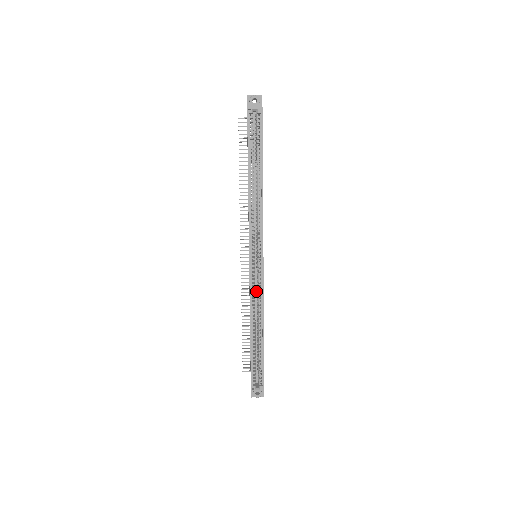
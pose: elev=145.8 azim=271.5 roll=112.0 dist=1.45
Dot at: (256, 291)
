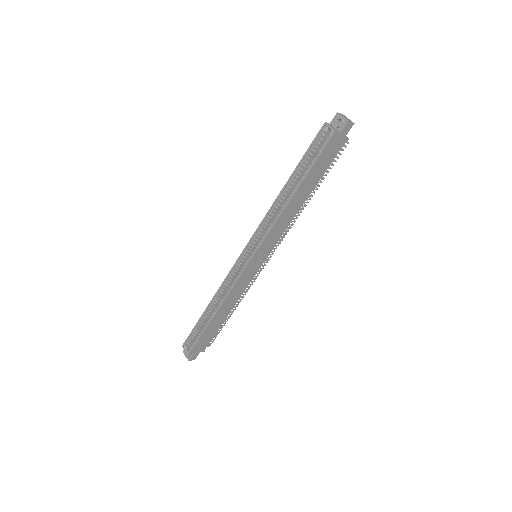
Dot at: occluded
